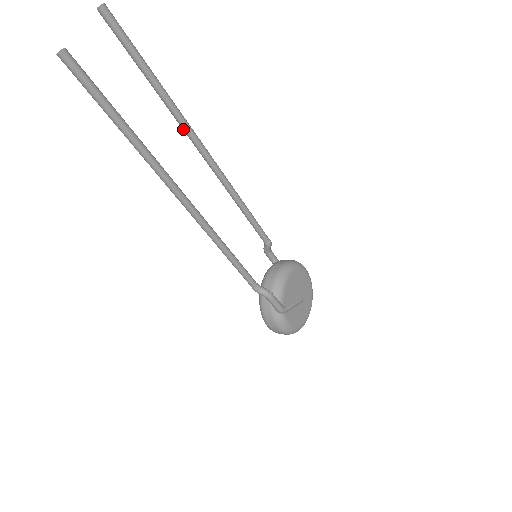
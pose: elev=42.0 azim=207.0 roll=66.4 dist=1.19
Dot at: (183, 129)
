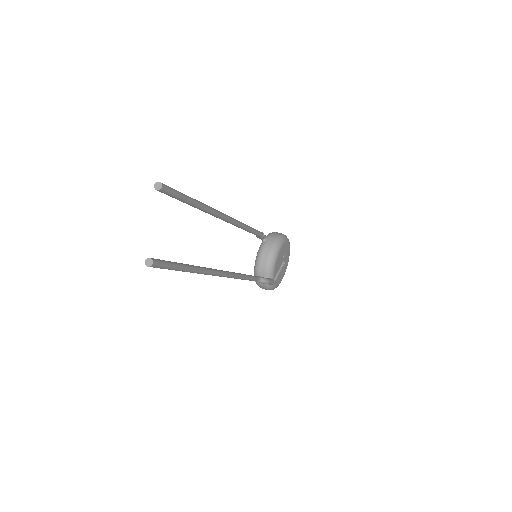
Dot at: occluded
